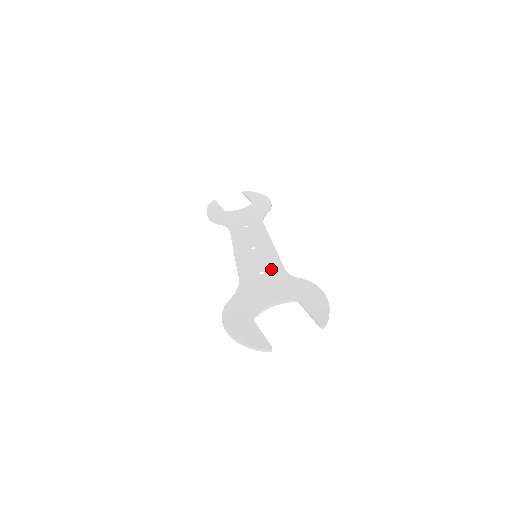
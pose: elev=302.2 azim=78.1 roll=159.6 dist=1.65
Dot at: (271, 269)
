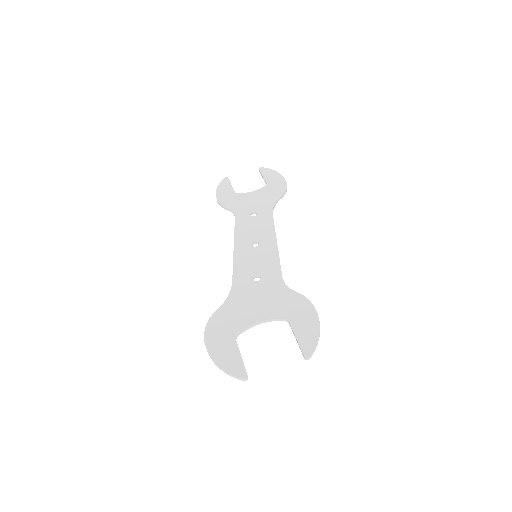
Dot at: (268, 276)
